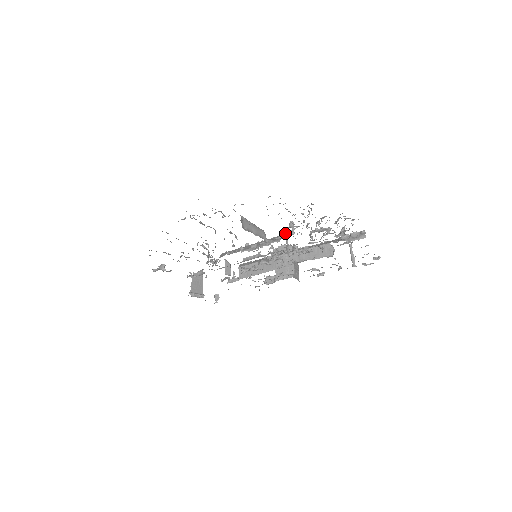
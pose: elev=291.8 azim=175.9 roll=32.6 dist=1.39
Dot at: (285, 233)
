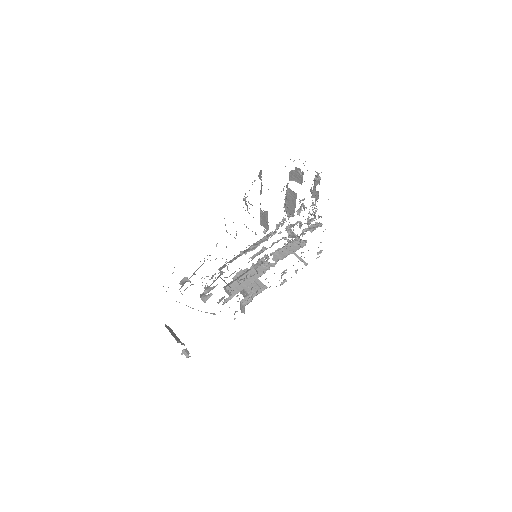
Dot at: (277, 225)
